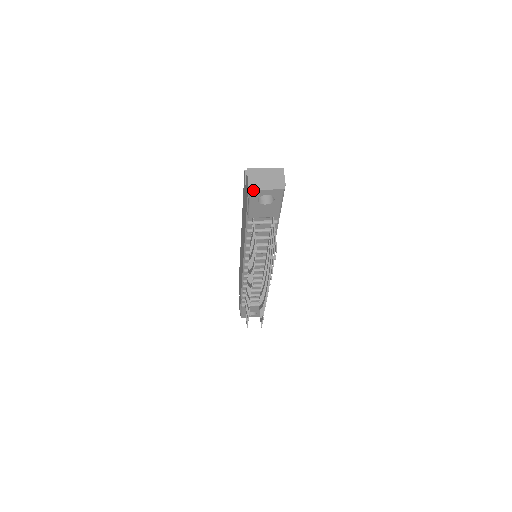
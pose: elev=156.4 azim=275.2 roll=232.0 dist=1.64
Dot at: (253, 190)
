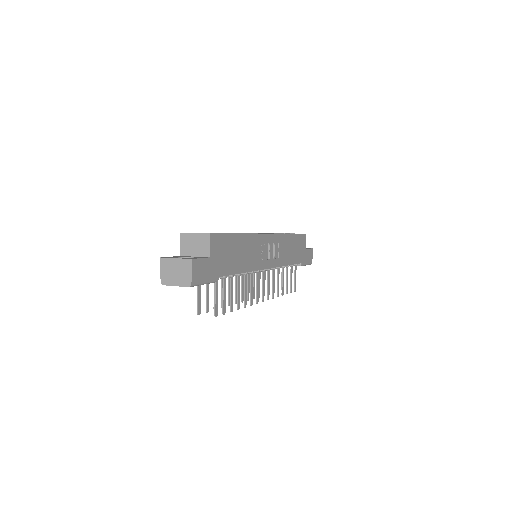
Dot at: occluded
